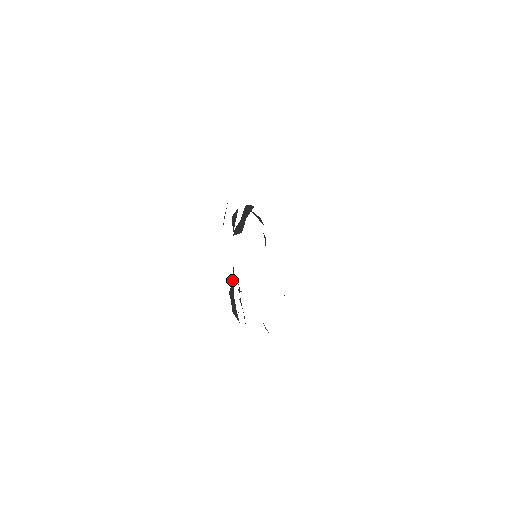
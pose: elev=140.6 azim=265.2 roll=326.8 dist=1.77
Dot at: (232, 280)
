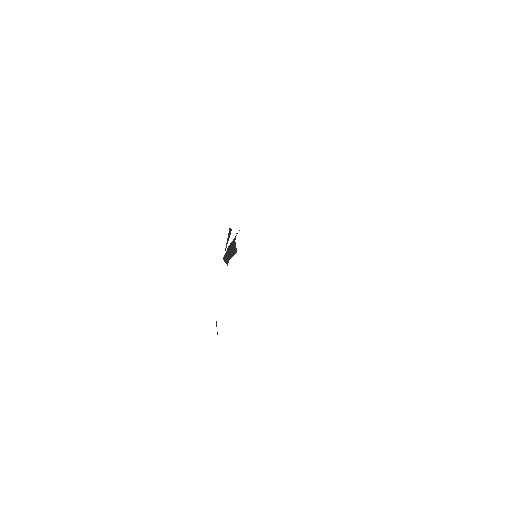
Dot at: occluded
